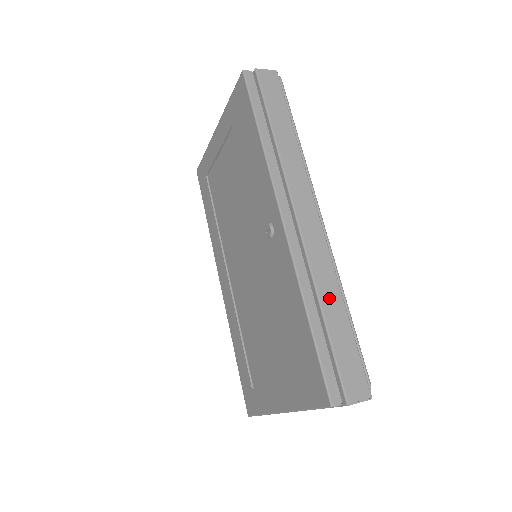
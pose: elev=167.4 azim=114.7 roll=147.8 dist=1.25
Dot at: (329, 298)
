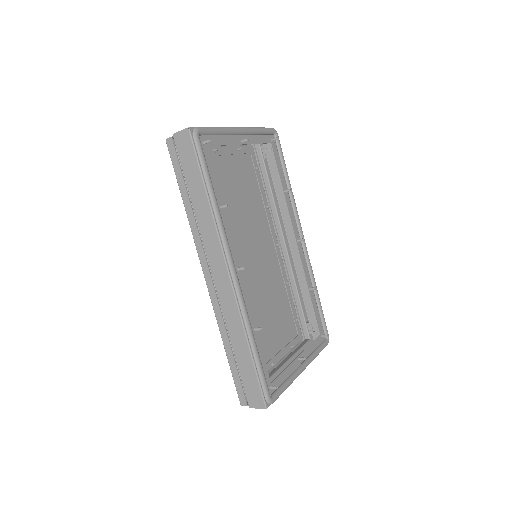
Dot at: (237, 339)
